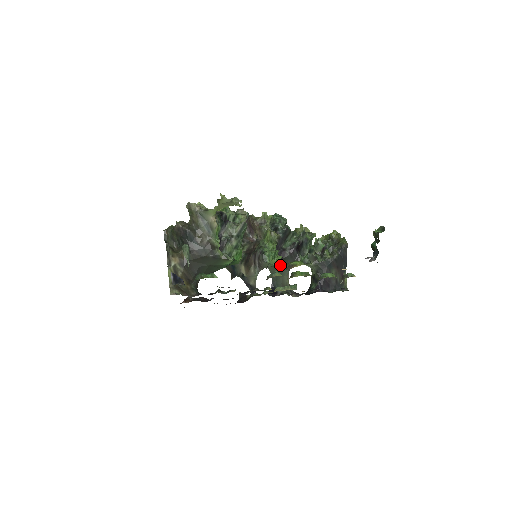
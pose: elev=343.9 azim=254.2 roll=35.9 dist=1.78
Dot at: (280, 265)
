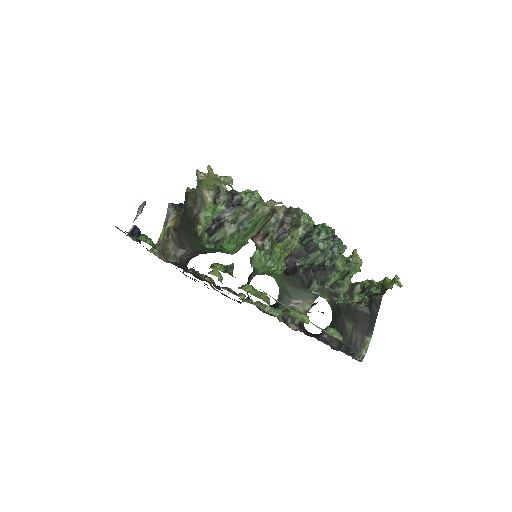
Dot at: (290, 282)
